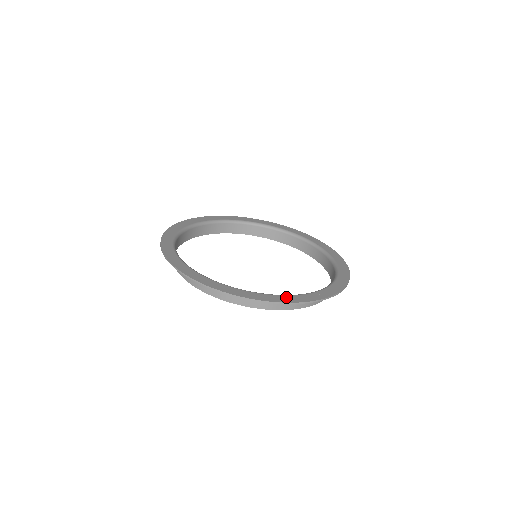
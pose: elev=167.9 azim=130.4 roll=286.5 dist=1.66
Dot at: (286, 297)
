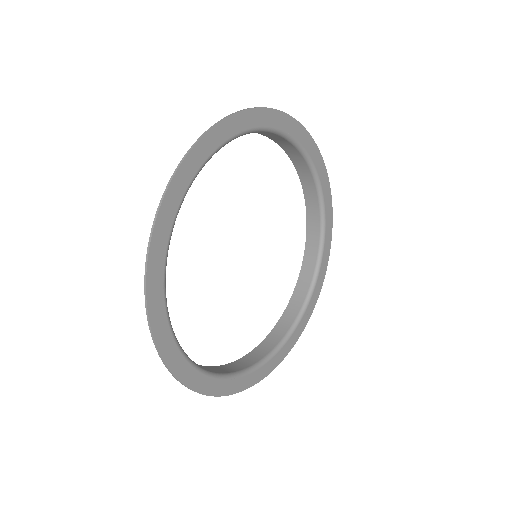
Dot at: (282, 352)
